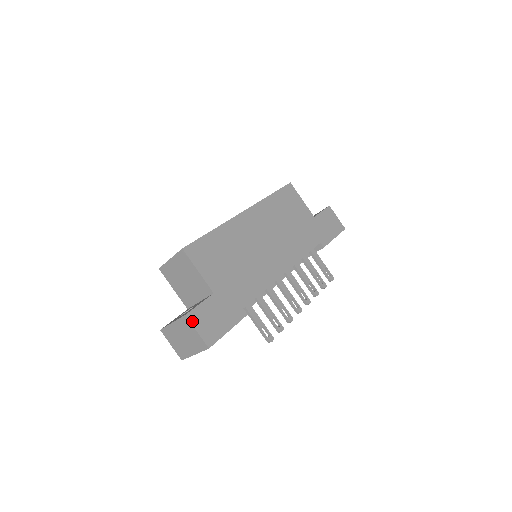
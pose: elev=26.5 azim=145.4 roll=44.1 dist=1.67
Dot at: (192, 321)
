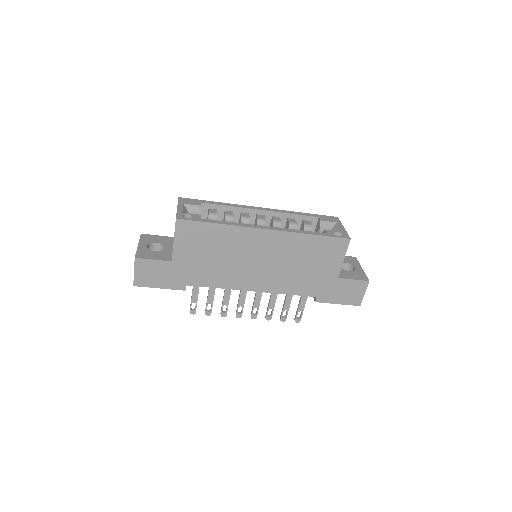
Dot at: (136, 264)
